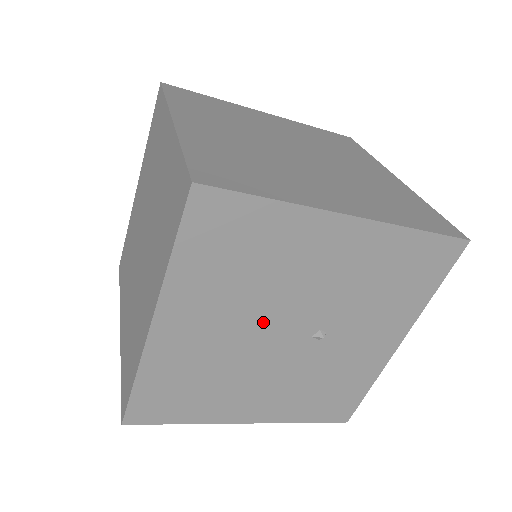
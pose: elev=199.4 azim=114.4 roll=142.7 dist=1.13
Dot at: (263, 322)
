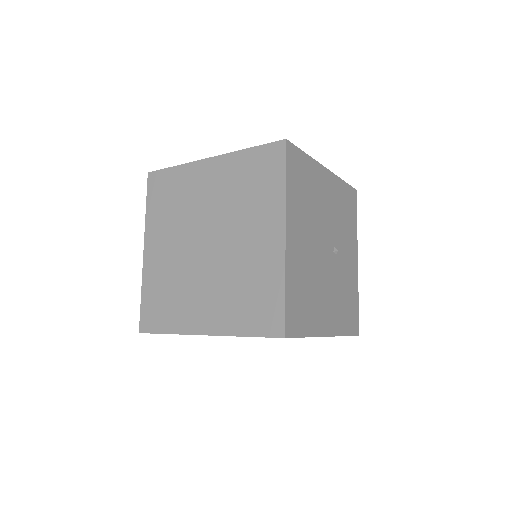
Dot at: (318, 238)
